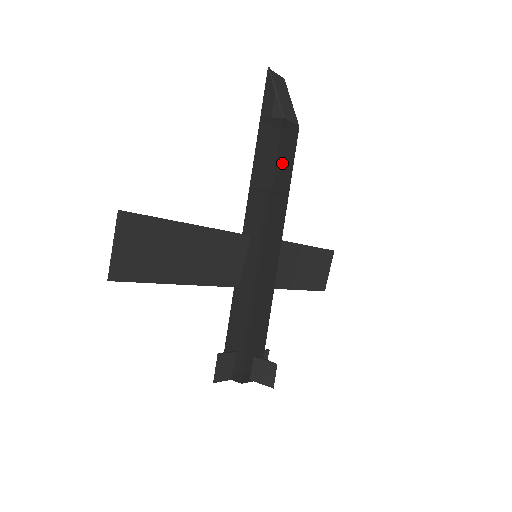
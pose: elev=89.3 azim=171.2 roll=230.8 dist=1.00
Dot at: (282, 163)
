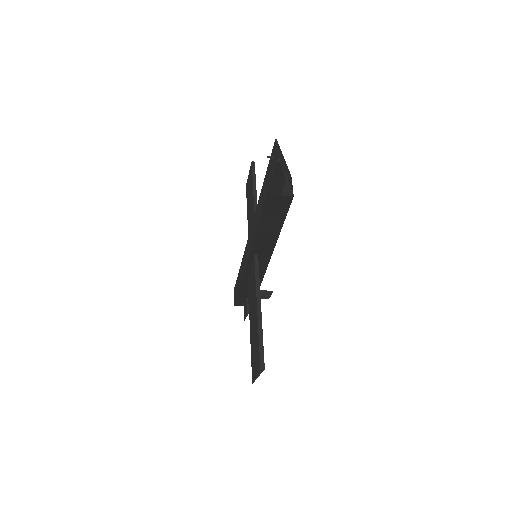
Dot at: occluded
